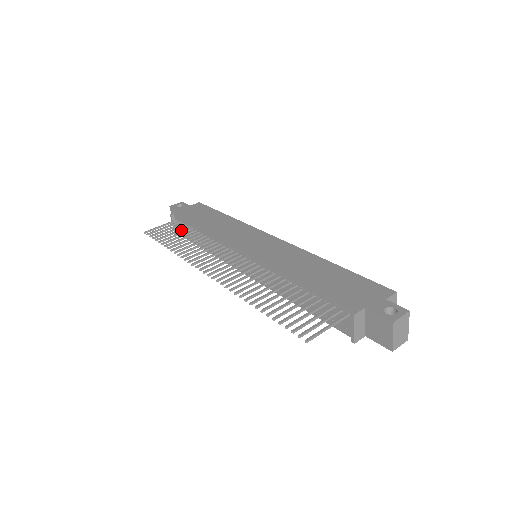
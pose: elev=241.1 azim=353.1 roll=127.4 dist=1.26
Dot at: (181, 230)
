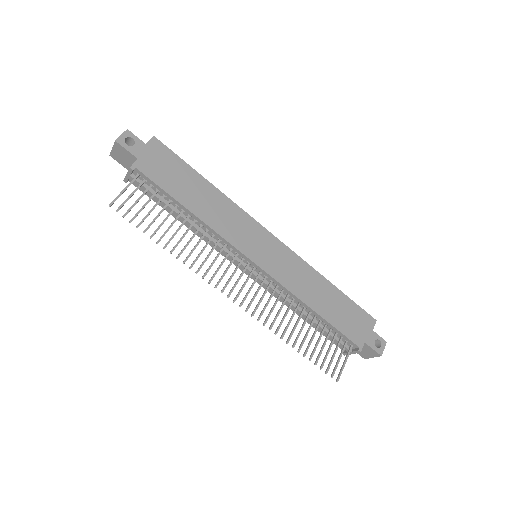
Dot at: (158, 203)
